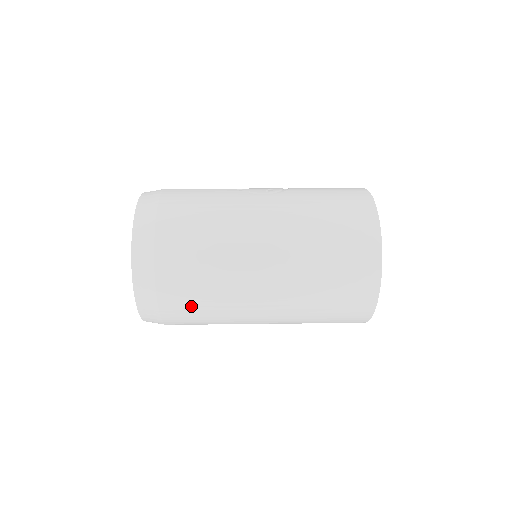
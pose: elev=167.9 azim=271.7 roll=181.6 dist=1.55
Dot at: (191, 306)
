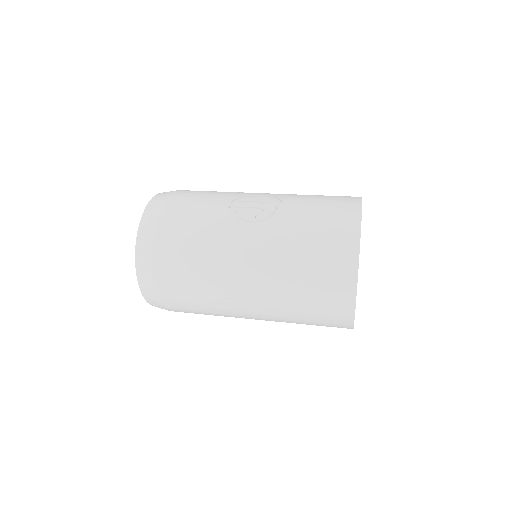
Dot at: occluded
